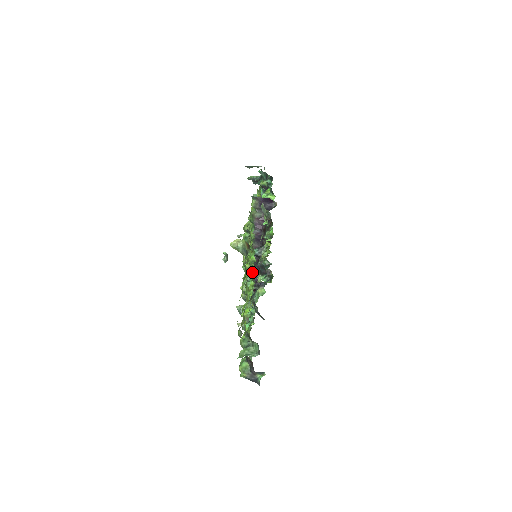
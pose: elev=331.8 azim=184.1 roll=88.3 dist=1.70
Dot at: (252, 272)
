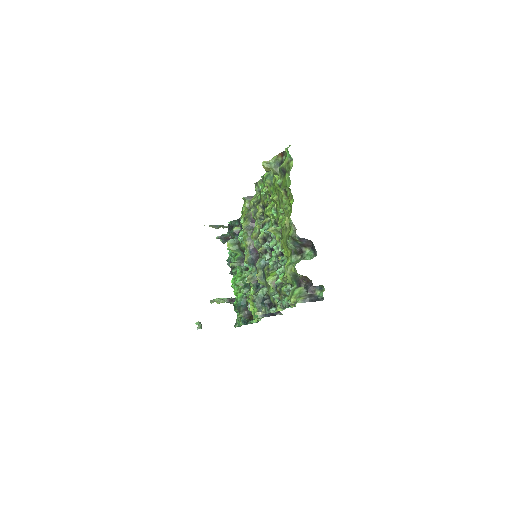
Dot at: (276, 216)
